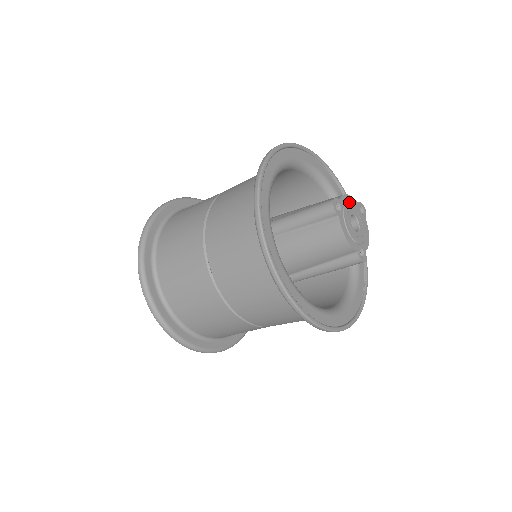
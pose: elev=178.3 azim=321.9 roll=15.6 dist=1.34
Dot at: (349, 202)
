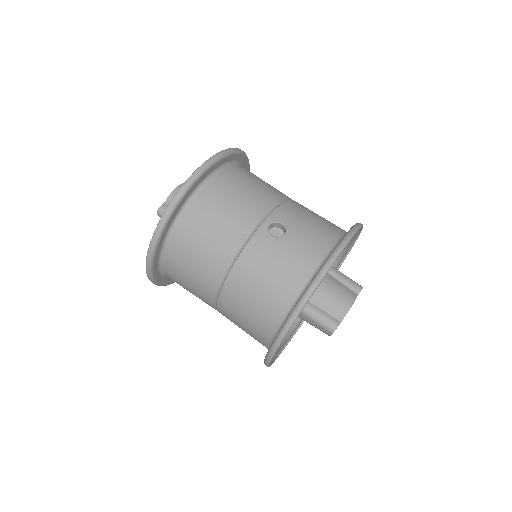
Dot at: (349, 309)
